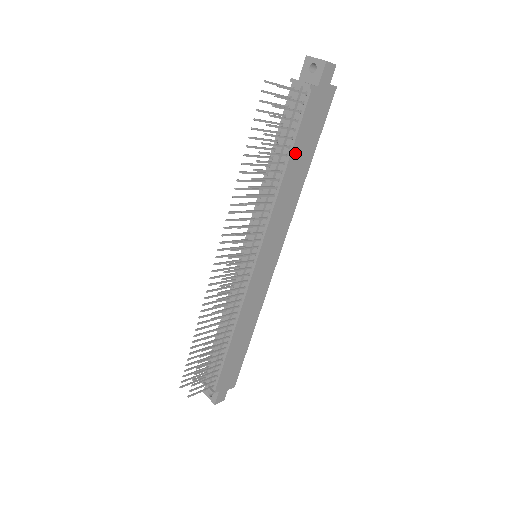
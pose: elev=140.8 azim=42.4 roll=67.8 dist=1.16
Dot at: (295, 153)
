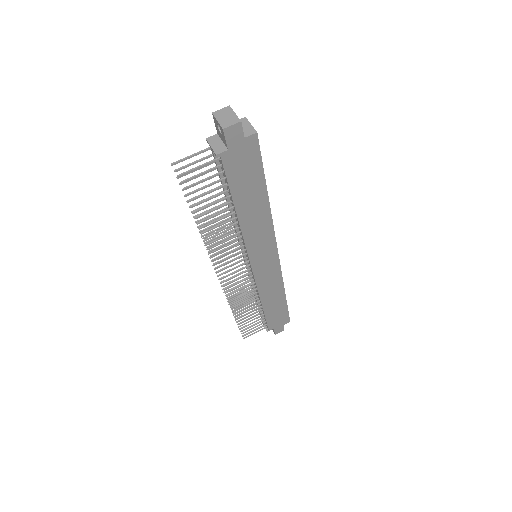
Dot at: (239, 199)
